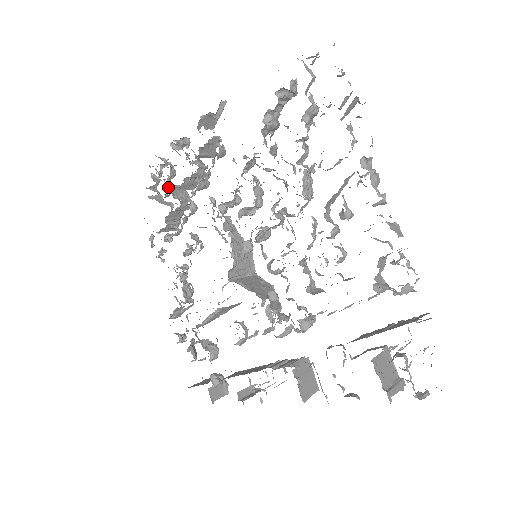
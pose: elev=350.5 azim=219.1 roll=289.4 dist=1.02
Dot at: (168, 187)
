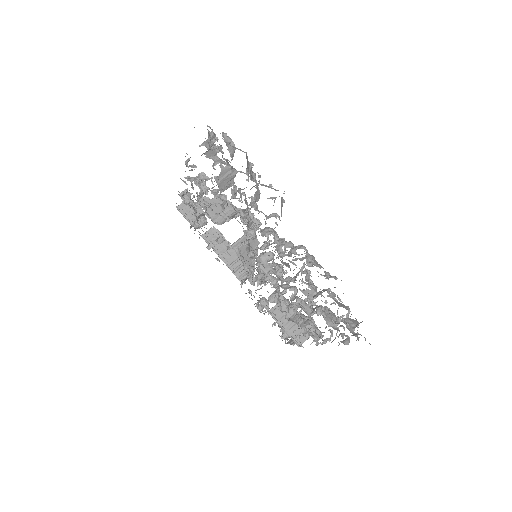
Dot at: (220, 178)
